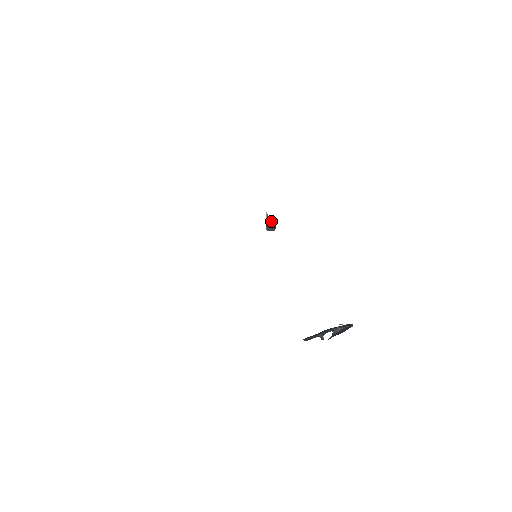
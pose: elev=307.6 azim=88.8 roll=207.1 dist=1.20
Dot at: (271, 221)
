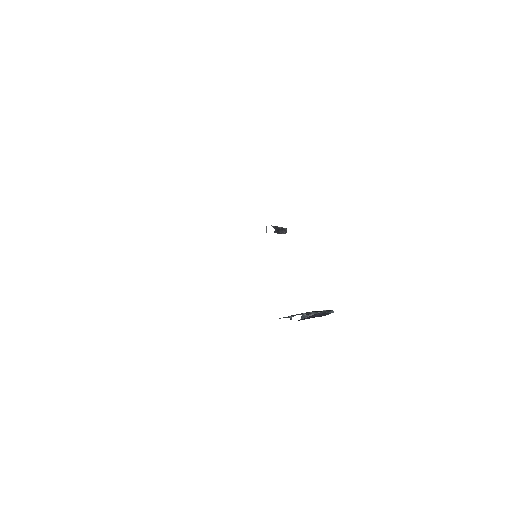
Dot at: occluded
